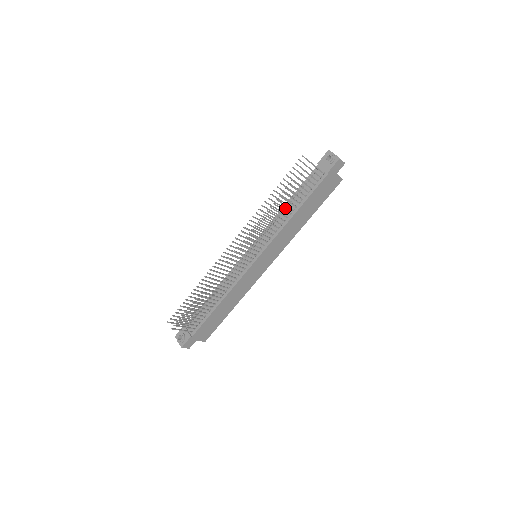
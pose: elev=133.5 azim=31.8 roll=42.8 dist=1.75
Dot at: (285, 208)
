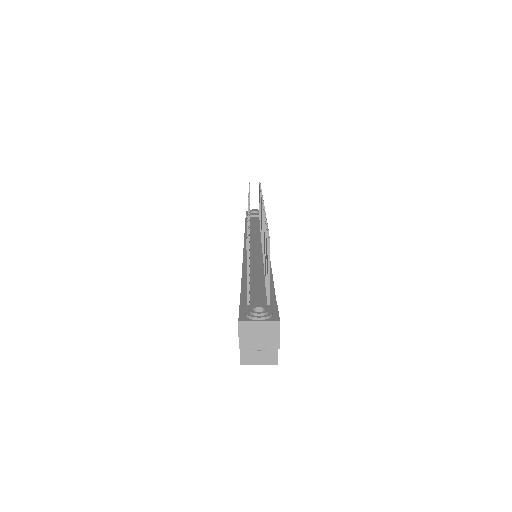
Dot at: (250, 227)
